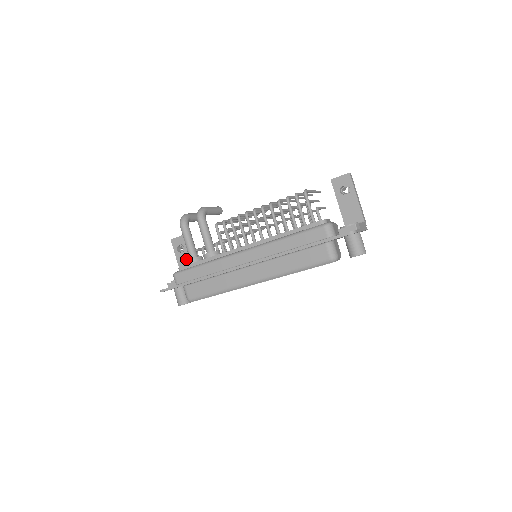
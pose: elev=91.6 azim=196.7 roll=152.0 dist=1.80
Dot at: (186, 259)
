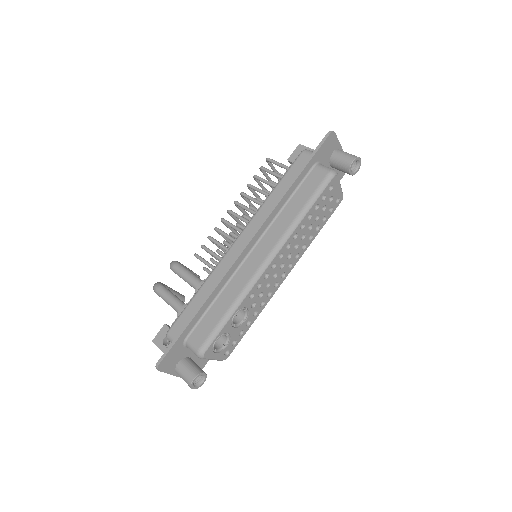
Dot at: occluded
